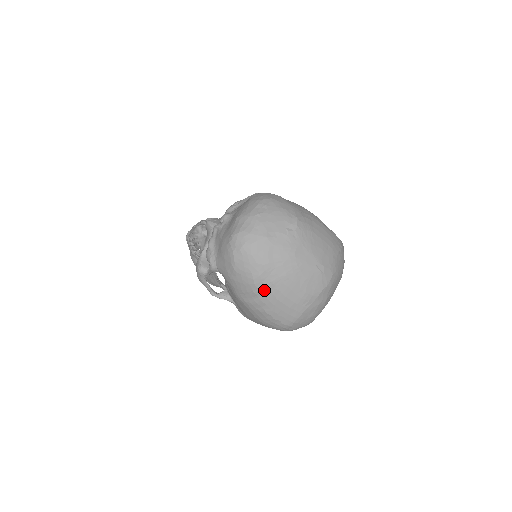
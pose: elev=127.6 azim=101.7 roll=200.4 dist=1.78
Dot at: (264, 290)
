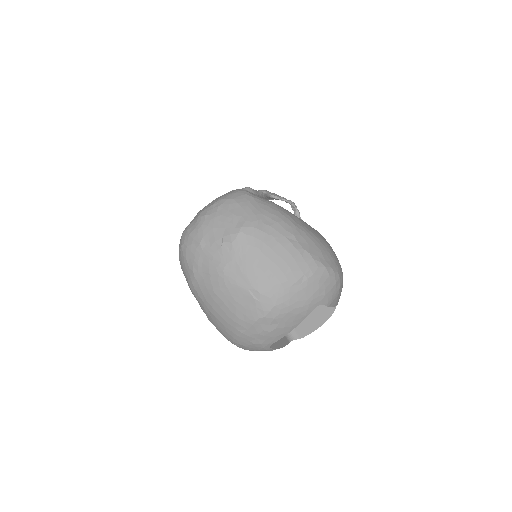
Dot at: (199, 298)
